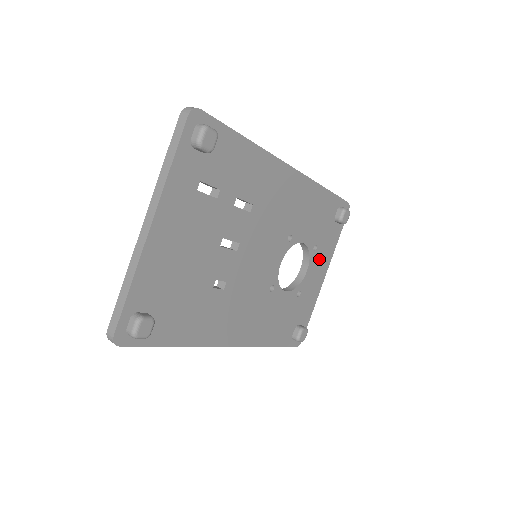
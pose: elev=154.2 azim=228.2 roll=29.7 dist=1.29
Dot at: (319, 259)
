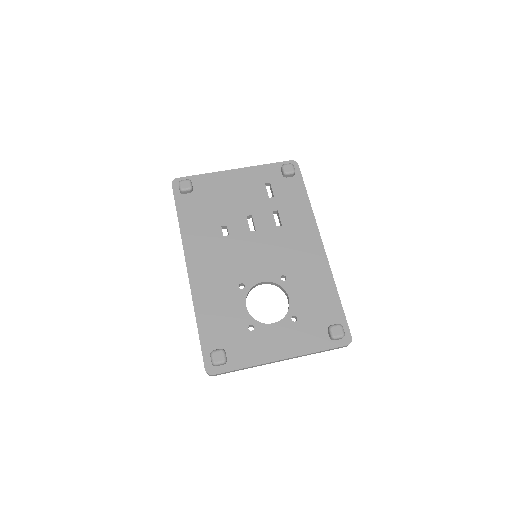
Dot at: (290, 334)
